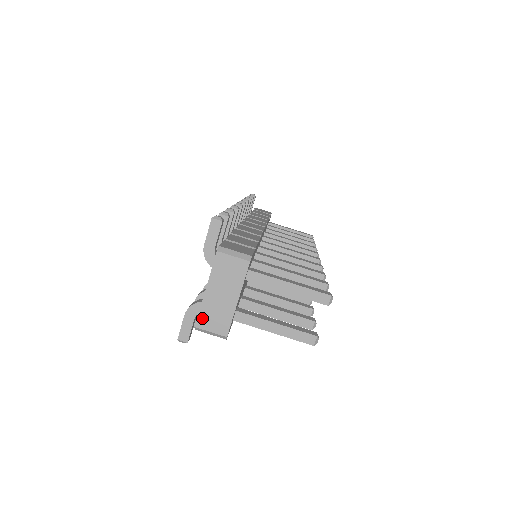
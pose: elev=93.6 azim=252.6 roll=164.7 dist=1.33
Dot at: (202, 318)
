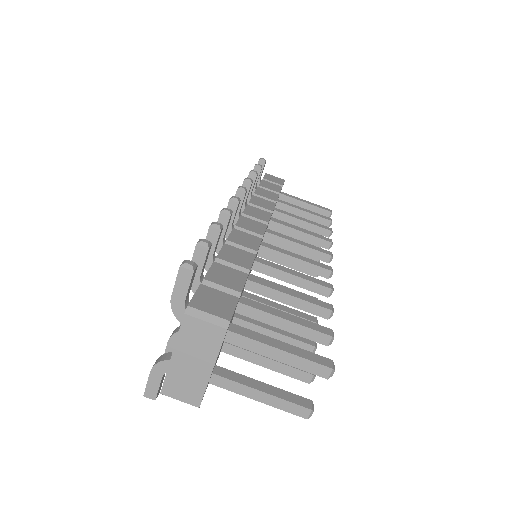
Dot at: (168, 385)
